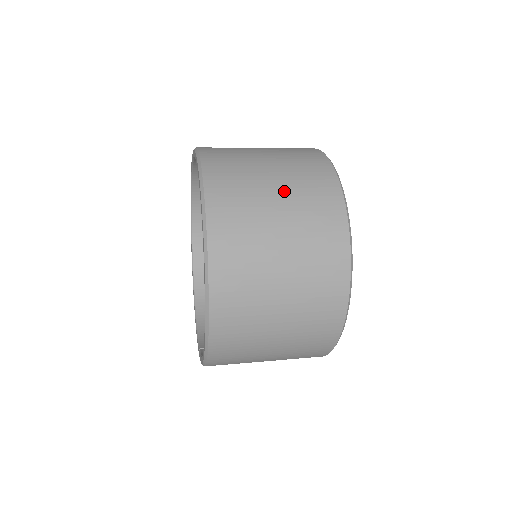
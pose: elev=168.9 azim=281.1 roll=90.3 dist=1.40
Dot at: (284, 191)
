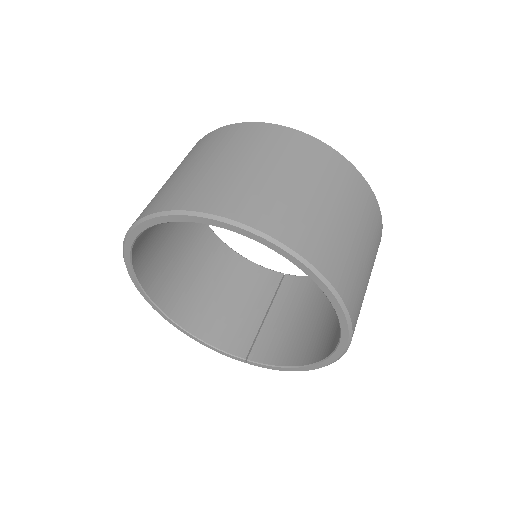
Dot at: (345, 212)
